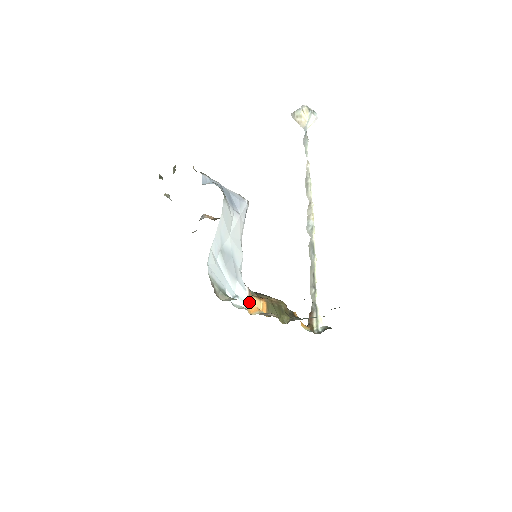
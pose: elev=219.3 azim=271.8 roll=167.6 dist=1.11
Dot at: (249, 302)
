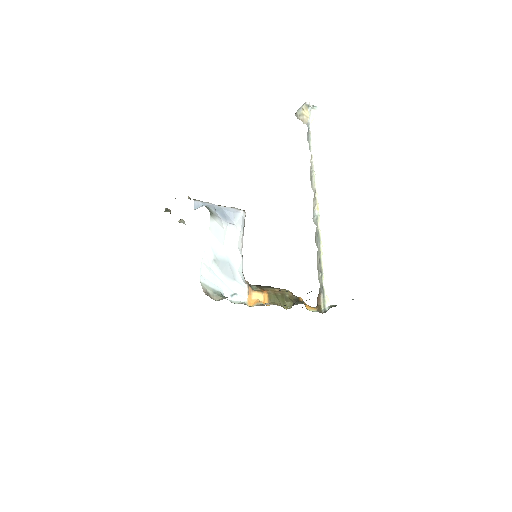
Dot at: (249, 297)
